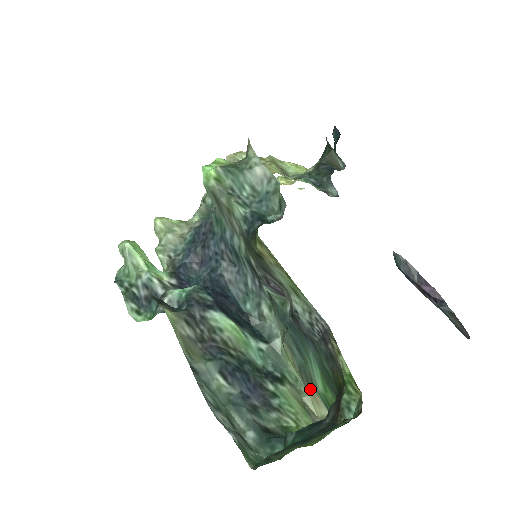
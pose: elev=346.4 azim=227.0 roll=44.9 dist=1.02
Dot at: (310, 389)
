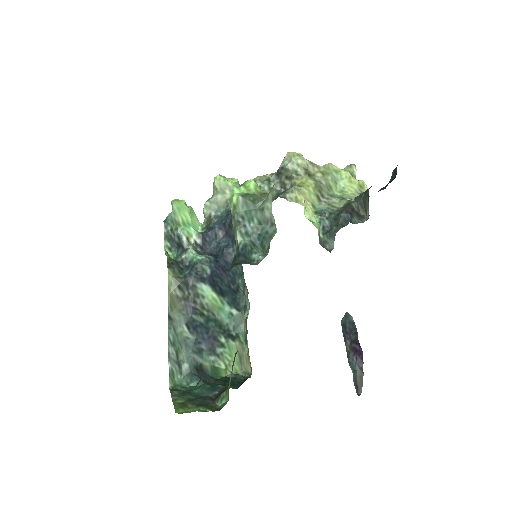
Dot at: (248, 353)
